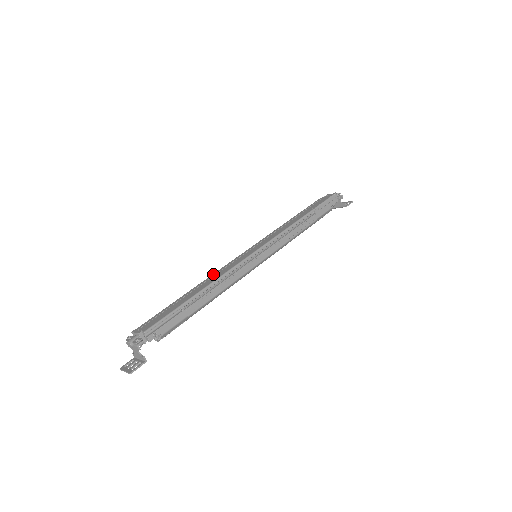
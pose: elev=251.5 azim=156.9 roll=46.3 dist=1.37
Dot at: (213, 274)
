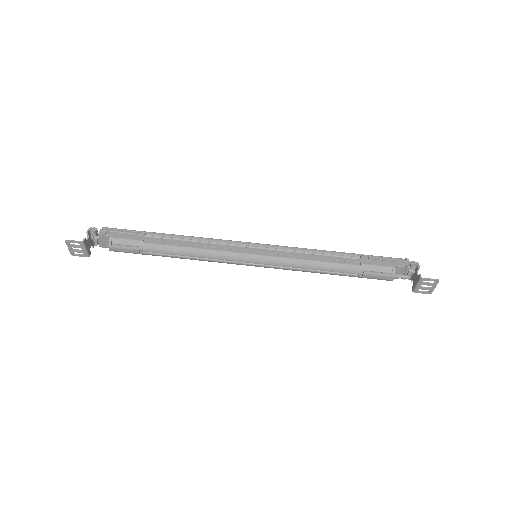
Dot at: occluded
